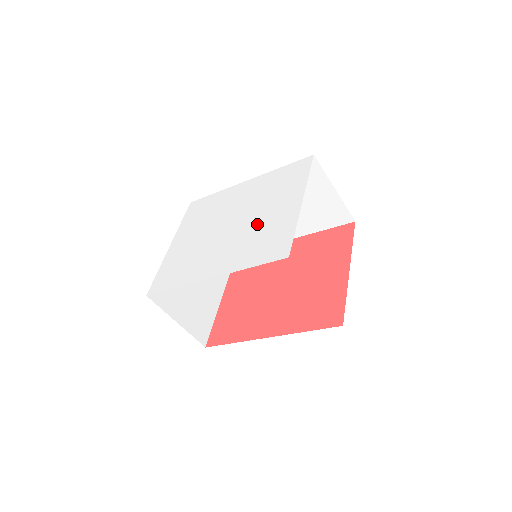
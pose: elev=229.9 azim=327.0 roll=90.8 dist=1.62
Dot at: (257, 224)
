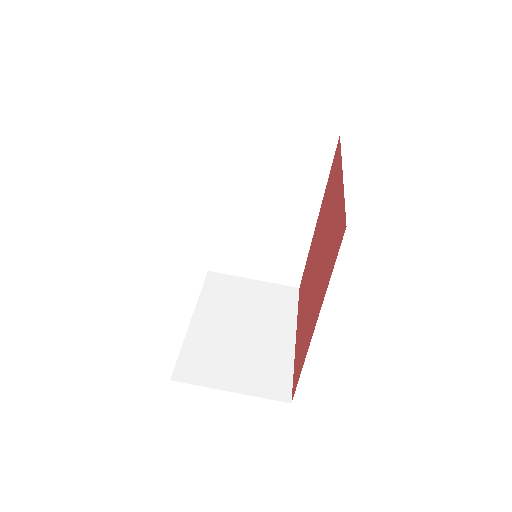
Dot at: occluded
